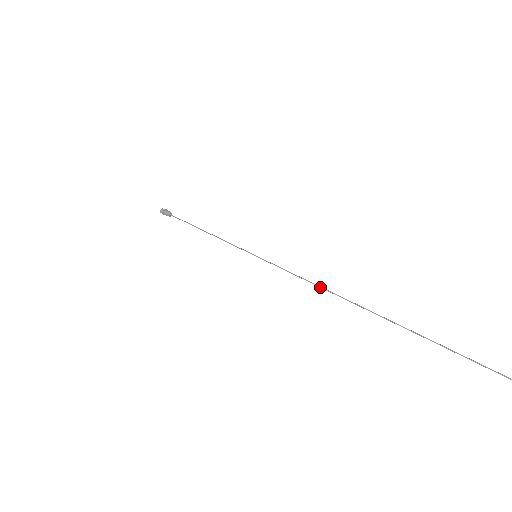
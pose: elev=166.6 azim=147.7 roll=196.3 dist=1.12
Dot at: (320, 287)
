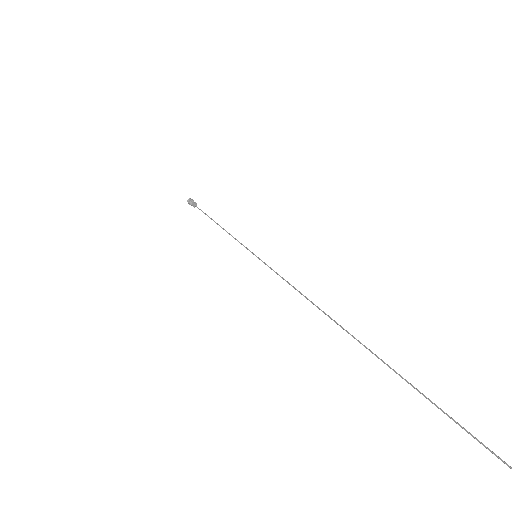
Dot at: (307, 298)
